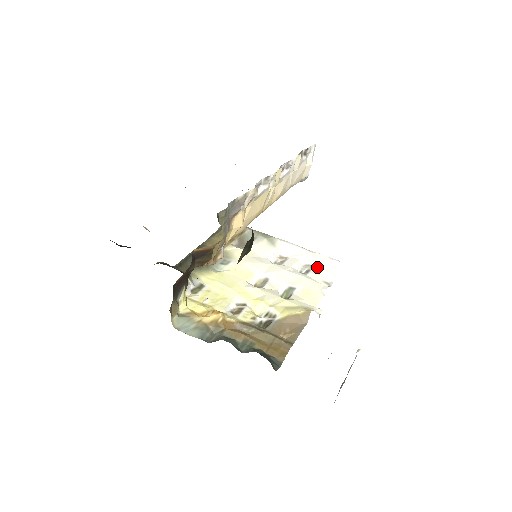
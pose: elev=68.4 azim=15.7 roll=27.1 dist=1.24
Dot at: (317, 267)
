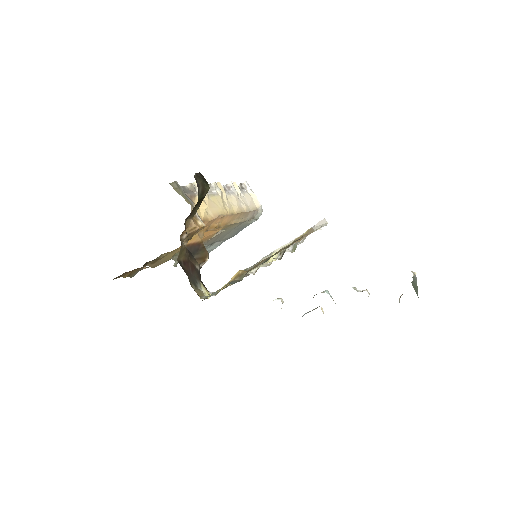
Dot at: occluded
